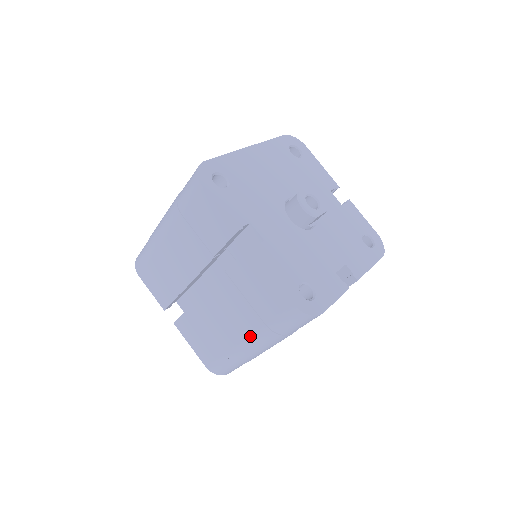
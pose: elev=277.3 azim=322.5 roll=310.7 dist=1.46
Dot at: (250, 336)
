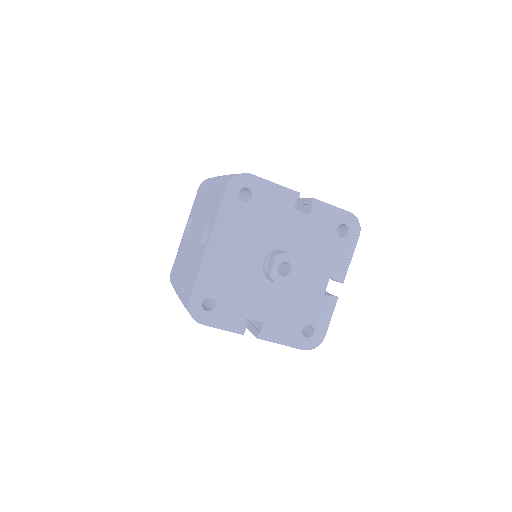
Dot at: occluded
